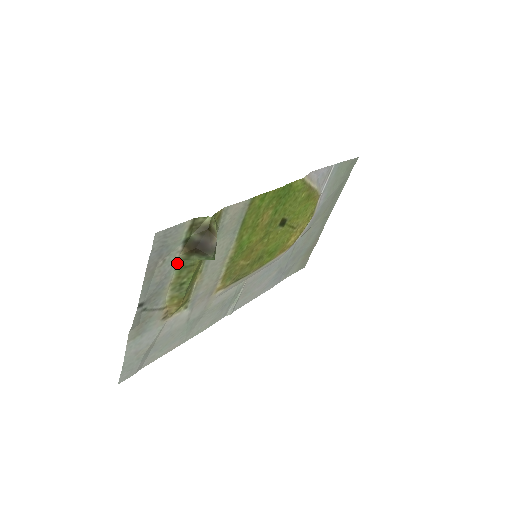
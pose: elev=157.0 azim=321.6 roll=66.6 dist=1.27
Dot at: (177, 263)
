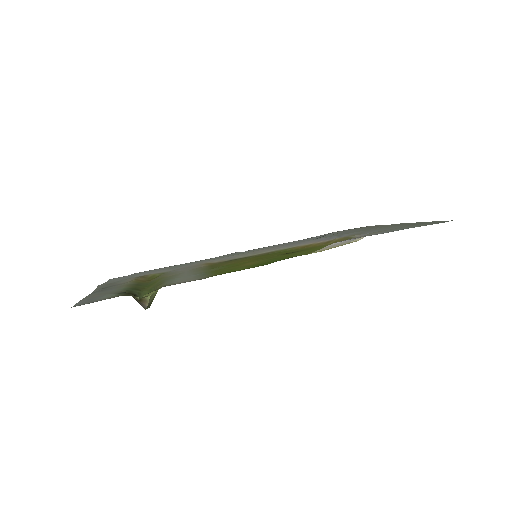
Dot at: (123, 289)
